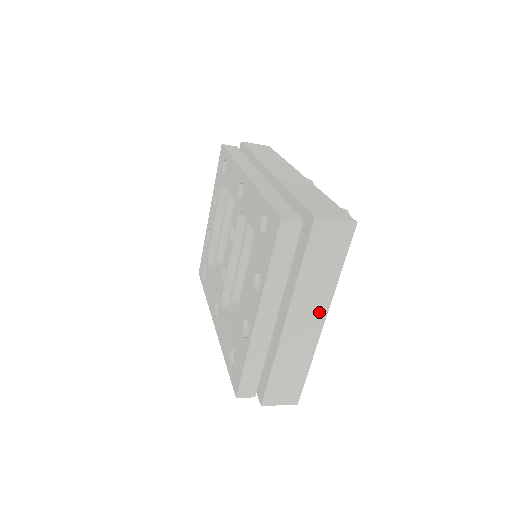
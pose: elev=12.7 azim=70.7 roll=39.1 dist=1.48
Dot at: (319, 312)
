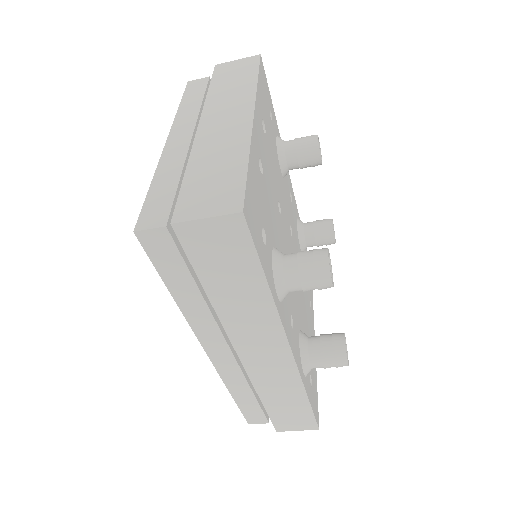
Dot at: (242, 109)
